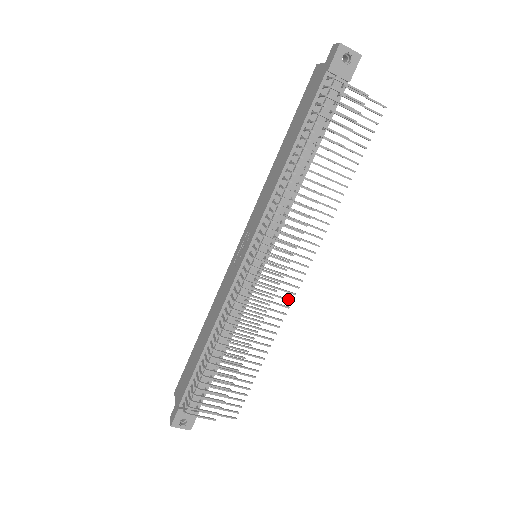
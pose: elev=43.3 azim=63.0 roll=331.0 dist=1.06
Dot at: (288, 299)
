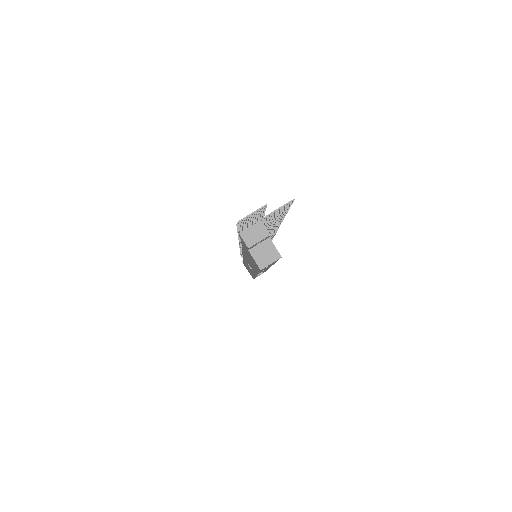
Dot at: (277, 225)
